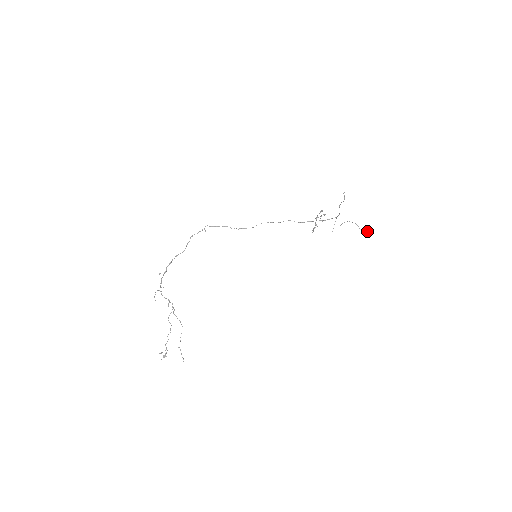
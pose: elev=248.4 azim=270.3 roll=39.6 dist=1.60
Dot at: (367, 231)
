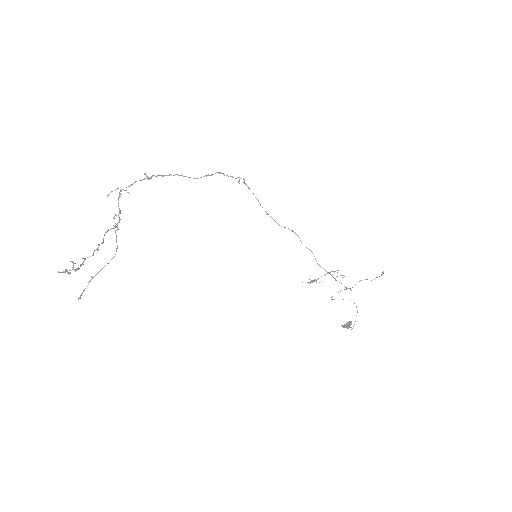
Dot at: (350, 325)
